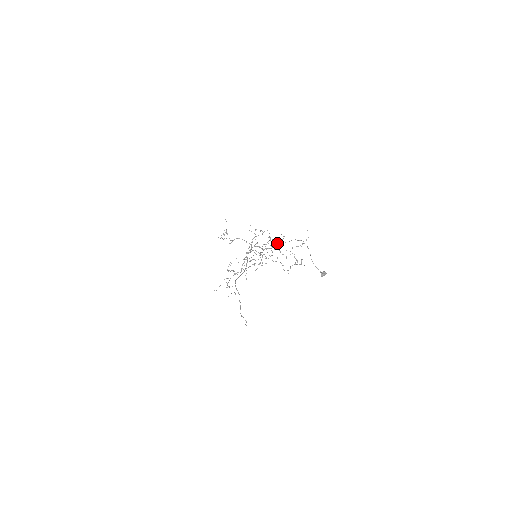
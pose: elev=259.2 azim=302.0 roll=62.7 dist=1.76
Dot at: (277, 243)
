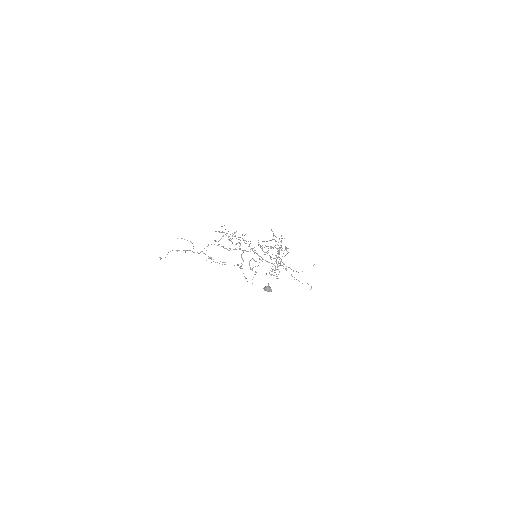
Dot at: occluded
